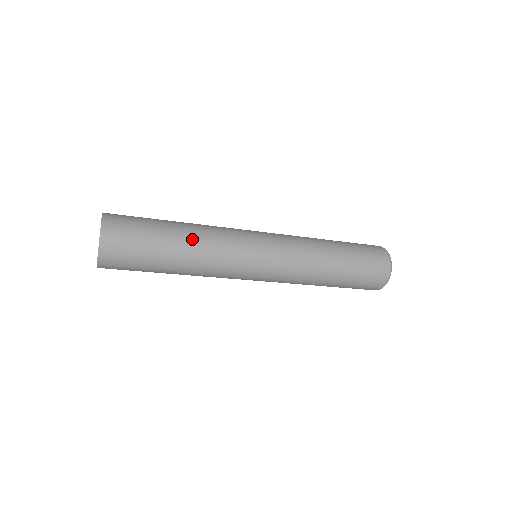
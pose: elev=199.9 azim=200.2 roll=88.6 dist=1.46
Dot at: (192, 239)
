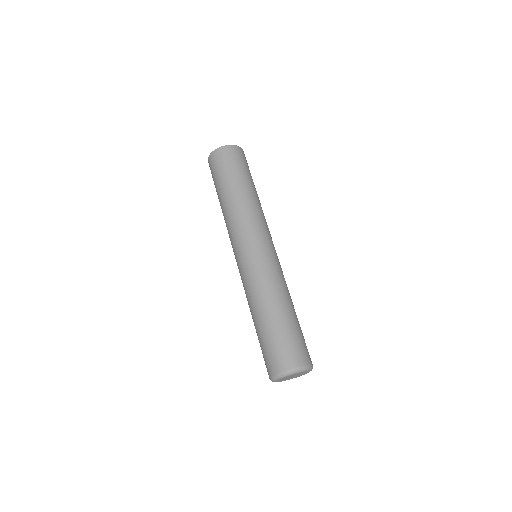
Dot at: (258, 198)
